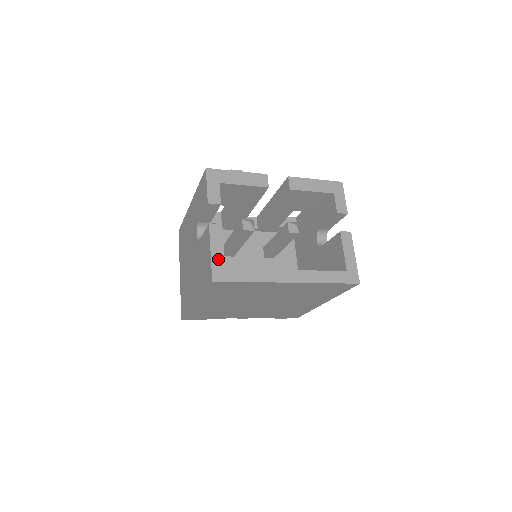
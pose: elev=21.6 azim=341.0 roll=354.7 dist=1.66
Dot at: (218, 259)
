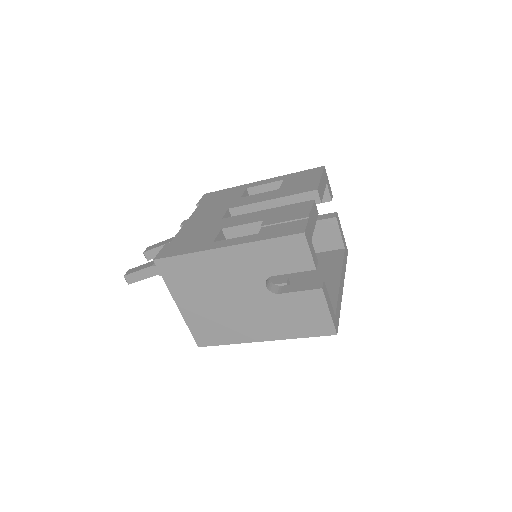
Dot at: (333, 313)
